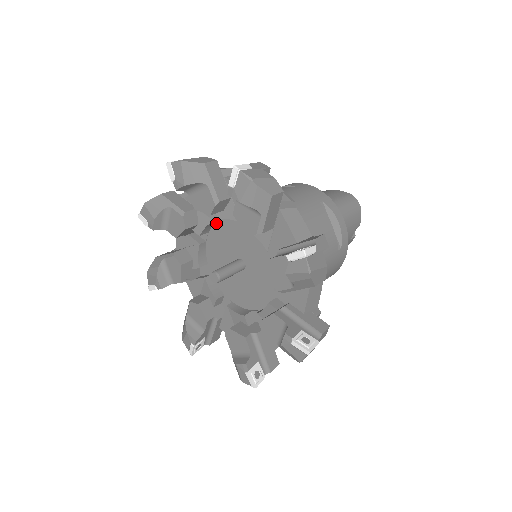
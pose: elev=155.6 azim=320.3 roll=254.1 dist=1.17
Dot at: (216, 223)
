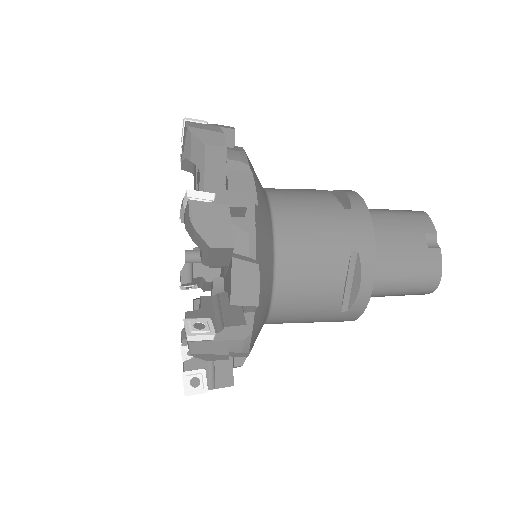
Dot at: occluded
